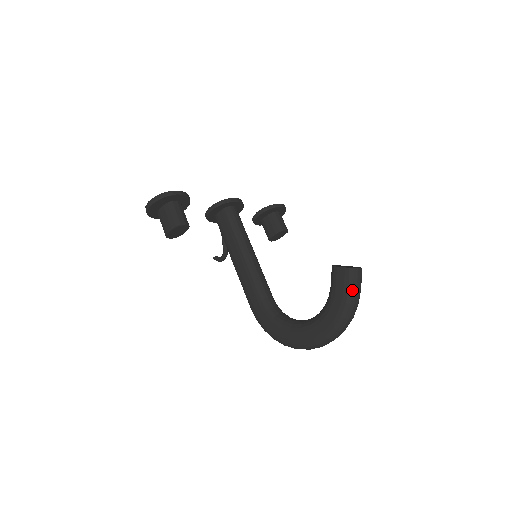
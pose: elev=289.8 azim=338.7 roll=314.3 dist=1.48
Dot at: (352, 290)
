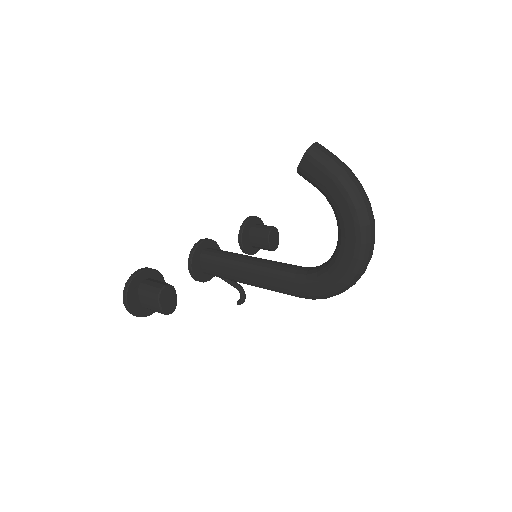
Dot at: (328, 163)
